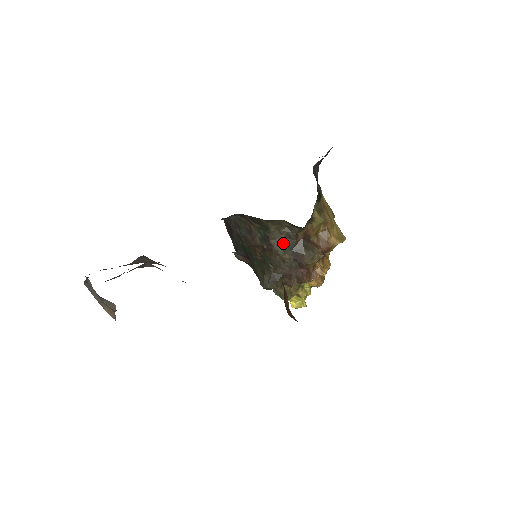
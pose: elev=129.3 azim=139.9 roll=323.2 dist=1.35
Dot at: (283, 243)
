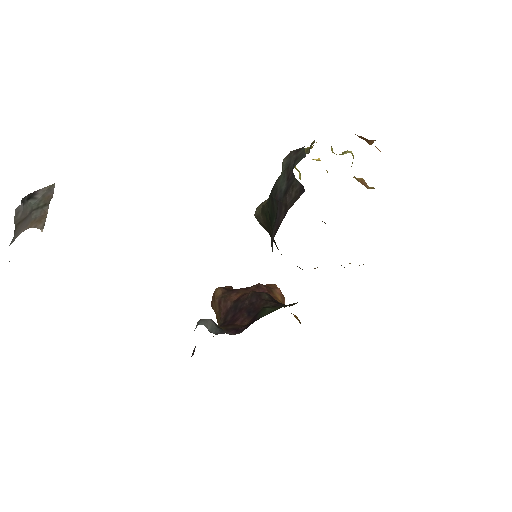
Dot at: occluded
